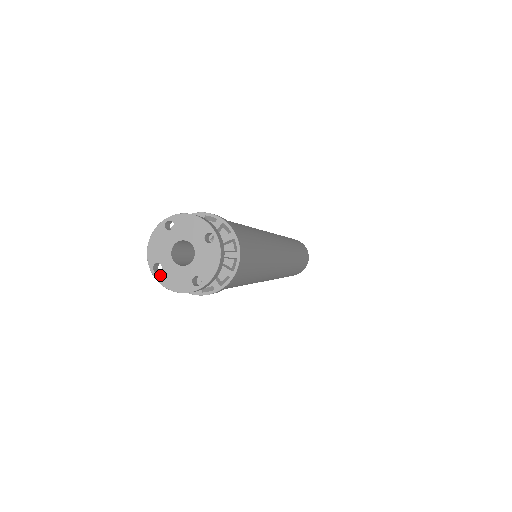
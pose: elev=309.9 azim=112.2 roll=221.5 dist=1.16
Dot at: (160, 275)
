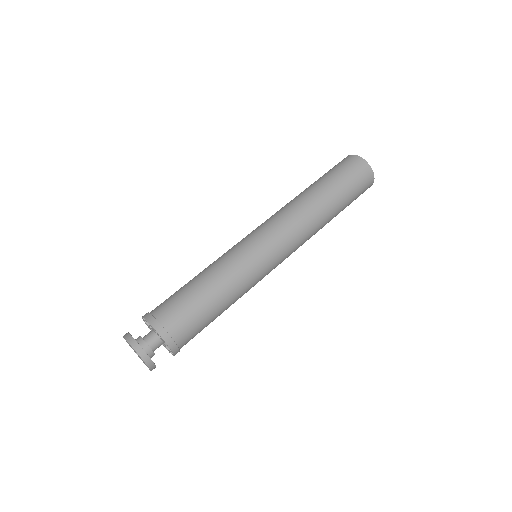
Dot at: occluded
